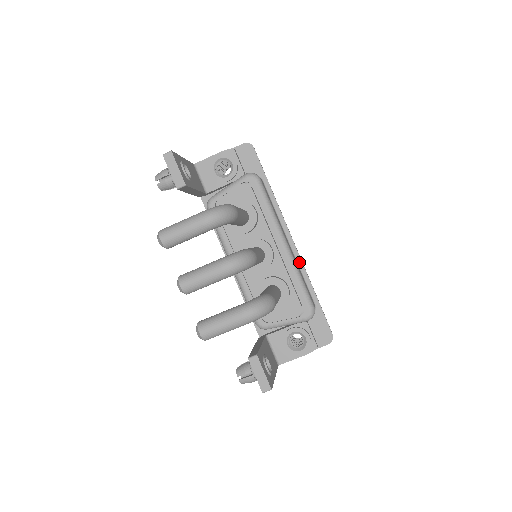
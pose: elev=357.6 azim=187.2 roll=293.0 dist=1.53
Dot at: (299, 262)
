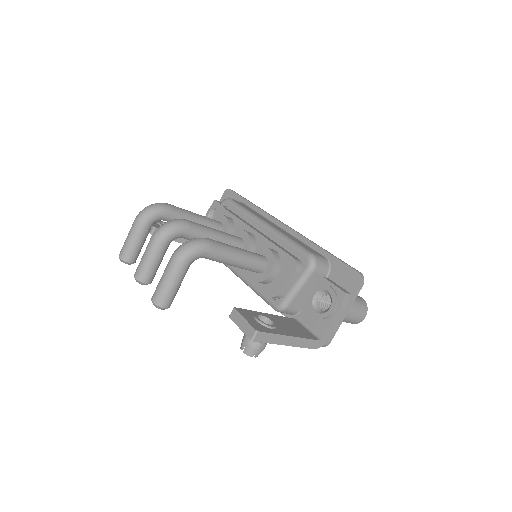
Dot at: (295, 235)
